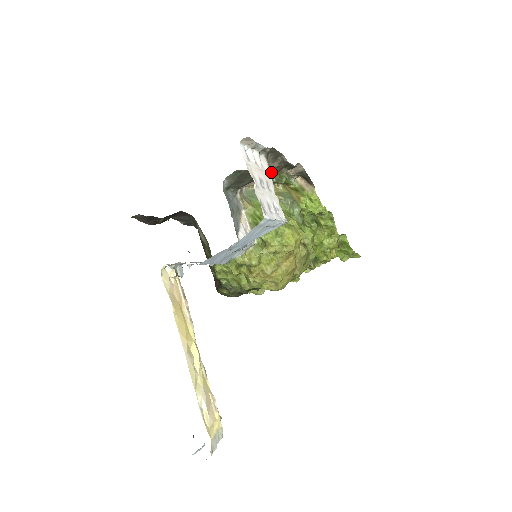
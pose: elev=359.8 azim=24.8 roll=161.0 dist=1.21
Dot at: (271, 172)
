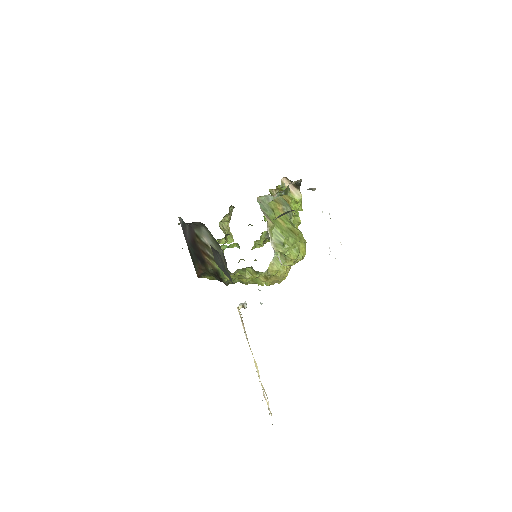
Dot at: occluded
